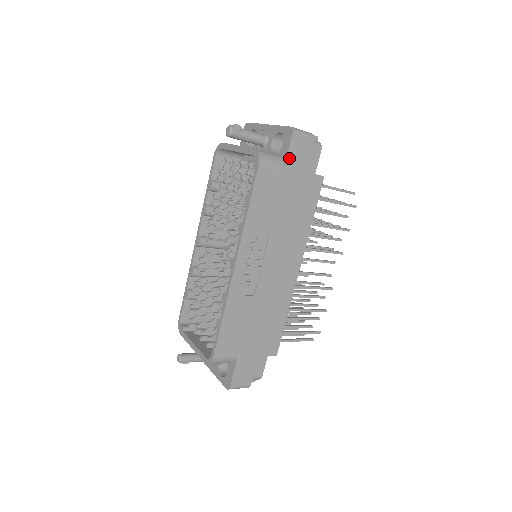
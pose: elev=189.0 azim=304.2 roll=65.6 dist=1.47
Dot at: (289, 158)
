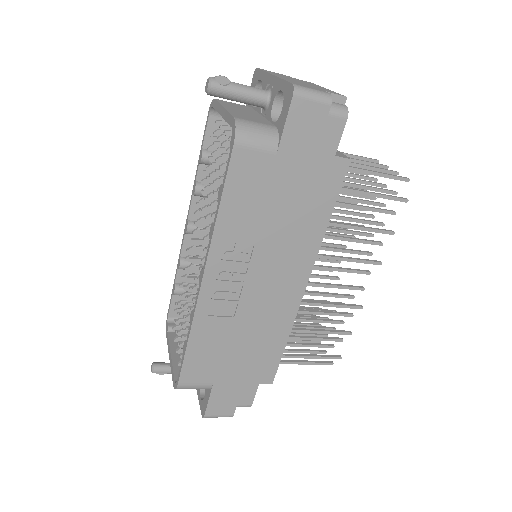
Dot at: (287, 134)
